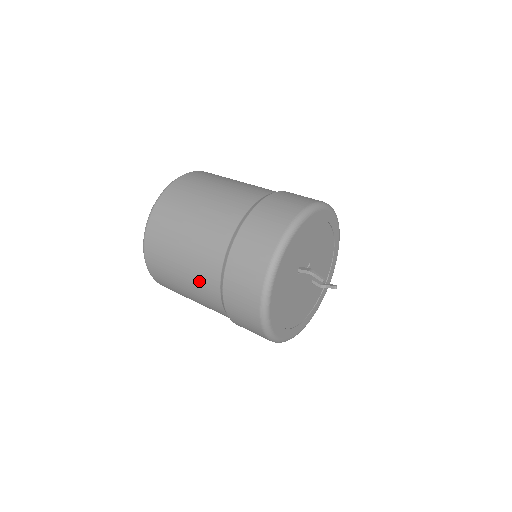
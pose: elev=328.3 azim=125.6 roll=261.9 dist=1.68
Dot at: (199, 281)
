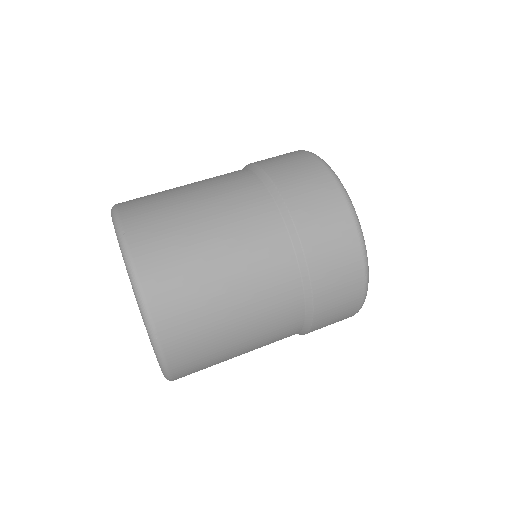
Dot at: occluded
